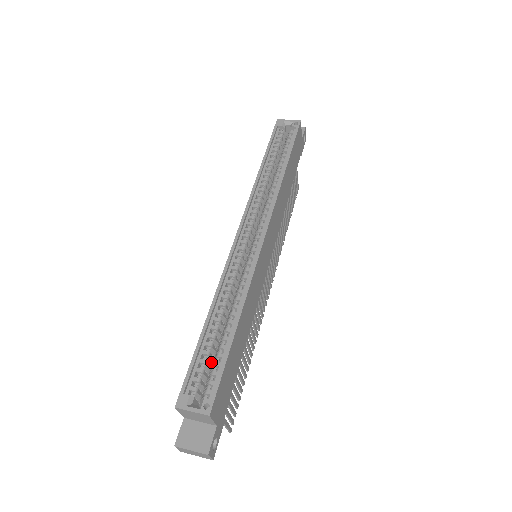
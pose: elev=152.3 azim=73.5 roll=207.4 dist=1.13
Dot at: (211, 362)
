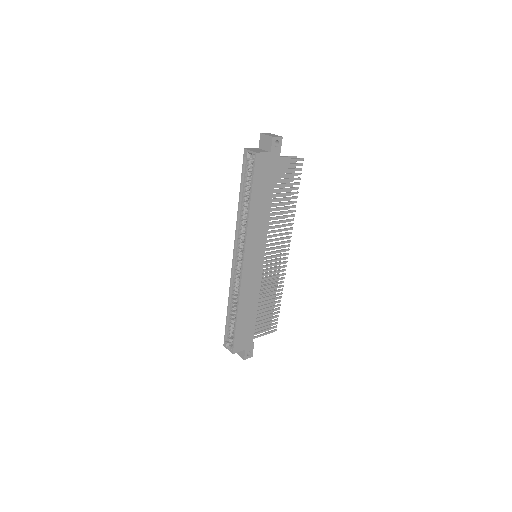
Dot at: occluded
